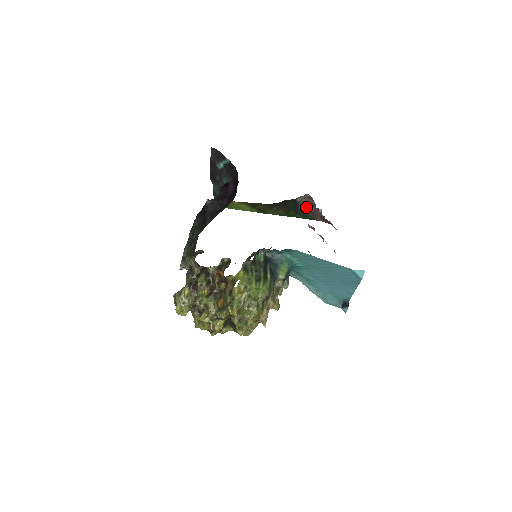
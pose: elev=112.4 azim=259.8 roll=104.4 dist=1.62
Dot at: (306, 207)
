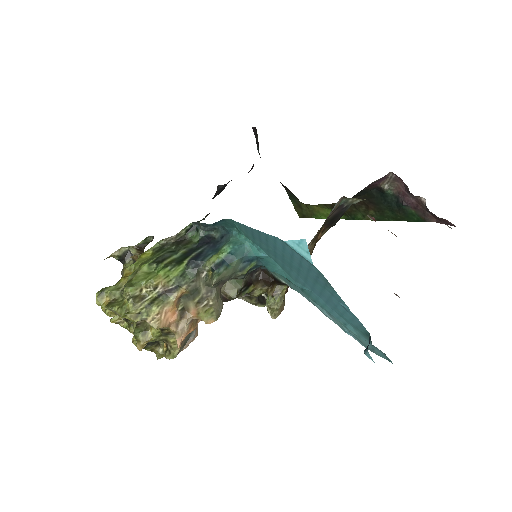
Dot at: (402, 198)
